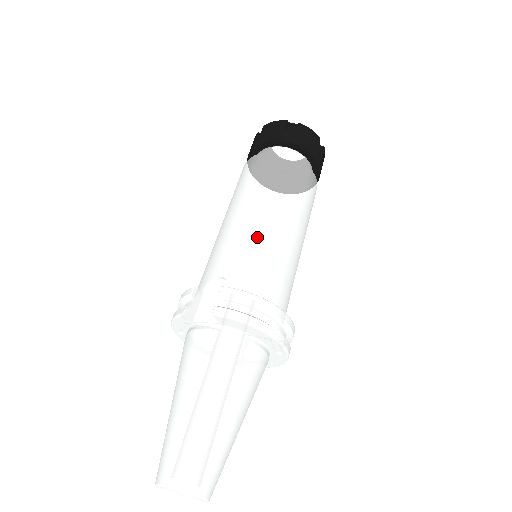
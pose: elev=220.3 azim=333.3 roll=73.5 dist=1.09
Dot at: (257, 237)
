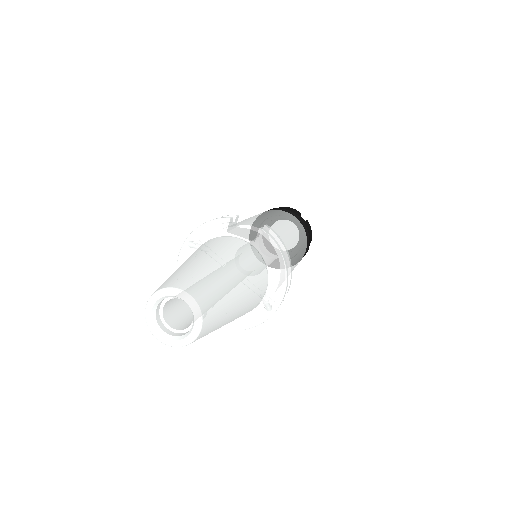
Dot at: (283, 233)
